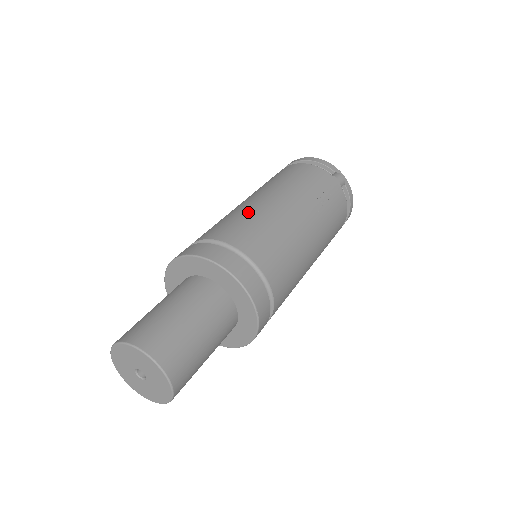
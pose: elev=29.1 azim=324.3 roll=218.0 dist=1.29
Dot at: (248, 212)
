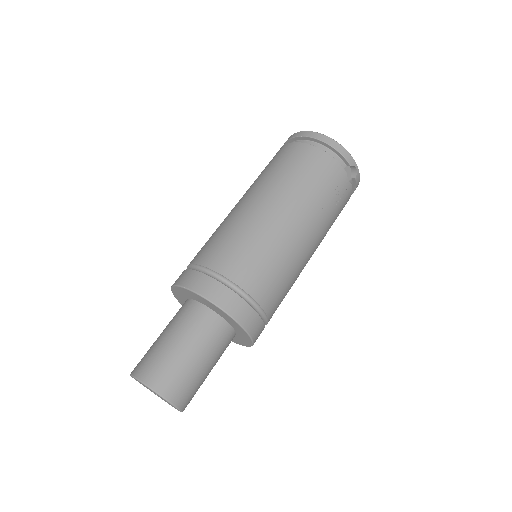
Dot at: (260, 237)
